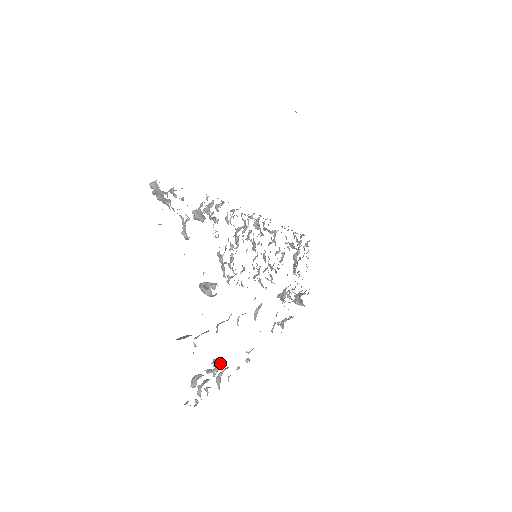
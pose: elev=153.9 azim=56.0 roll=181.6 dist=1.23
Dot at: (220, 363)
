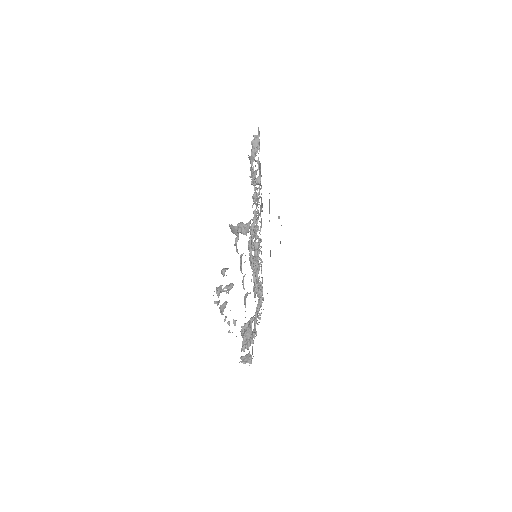
Dot at: occluded
